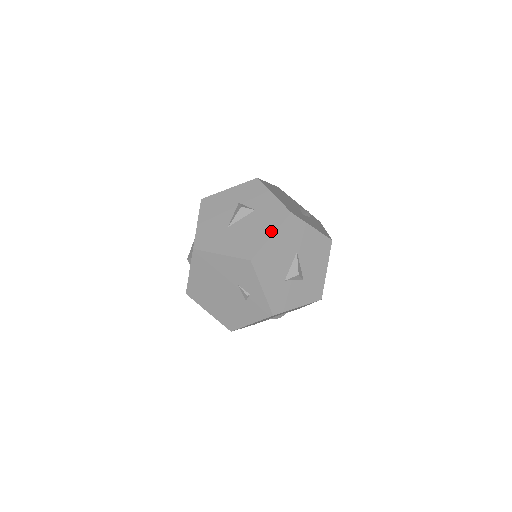
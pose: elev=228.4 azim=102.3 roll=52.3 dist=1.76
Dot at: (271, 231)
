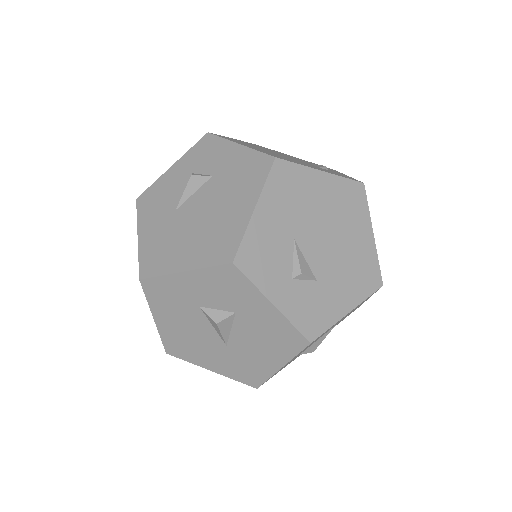
Dot at: occluded
